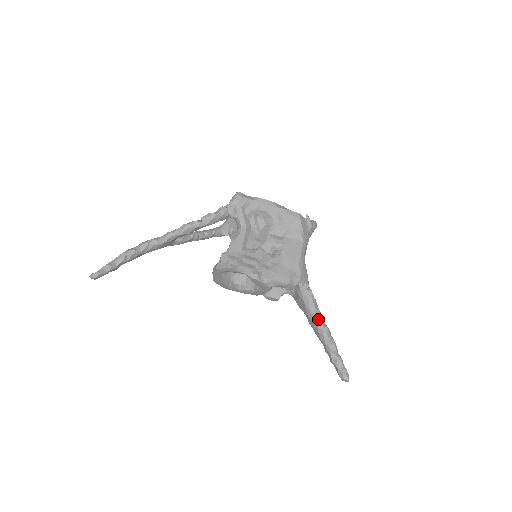
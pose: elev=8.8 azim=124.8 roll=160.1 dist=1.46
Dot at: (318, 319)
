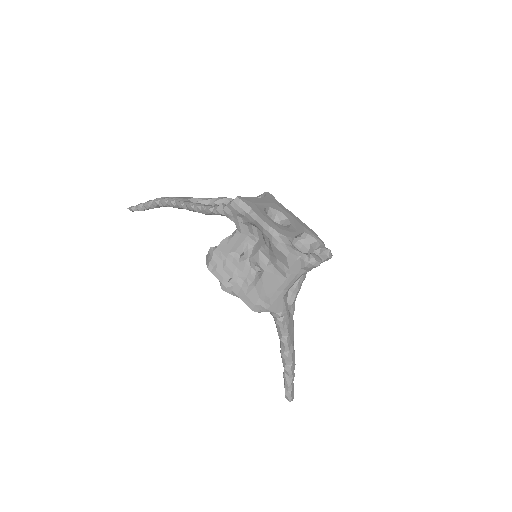
Dot at: (282, 345)
